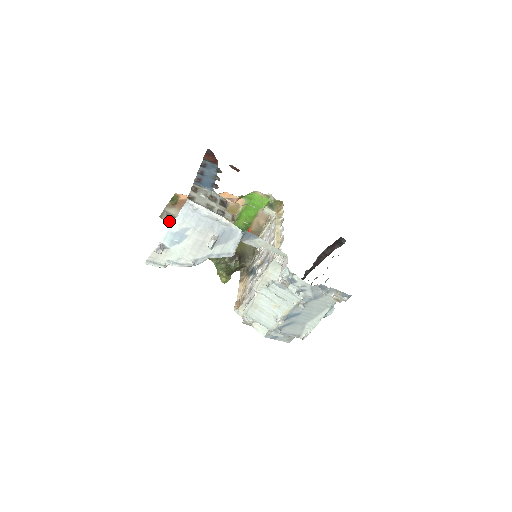
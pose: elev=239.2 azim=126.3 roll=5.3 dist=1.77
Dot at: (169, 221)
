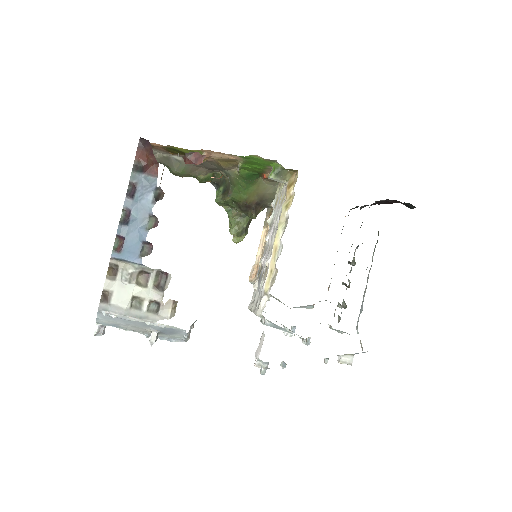
Dot at: occluded
